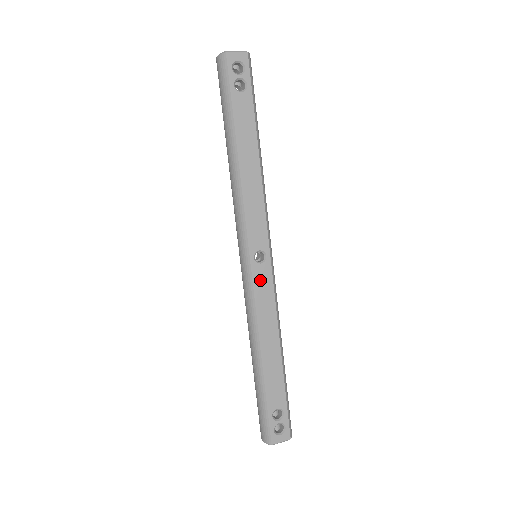
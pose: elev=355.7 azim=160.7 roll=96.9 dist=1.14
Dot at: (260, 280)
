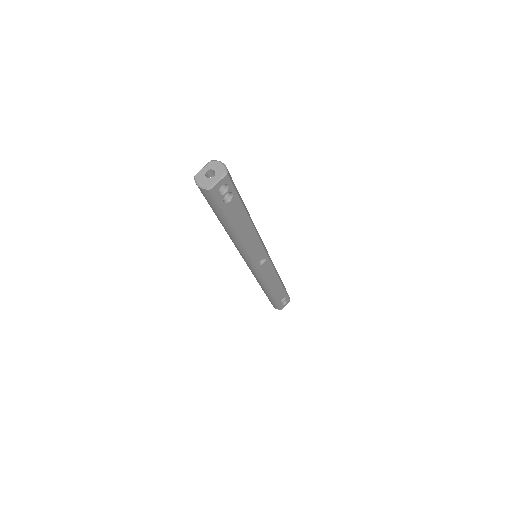
Dot at: (264, 269)
